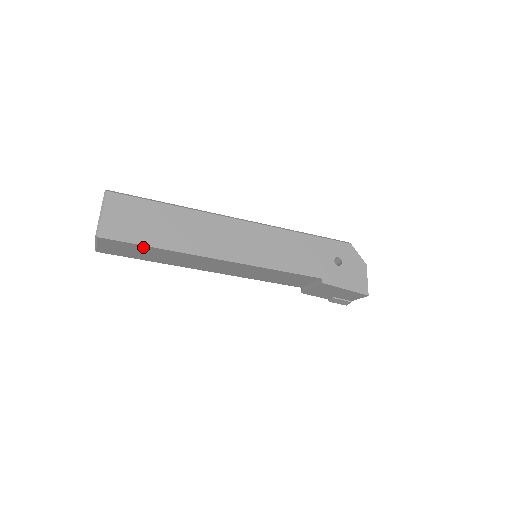
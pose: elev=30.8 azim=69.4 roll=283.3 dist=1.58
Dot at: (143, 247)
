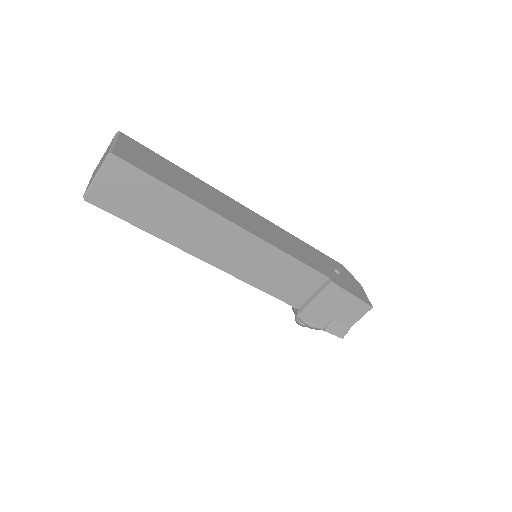
Dot at: (157, 186)
